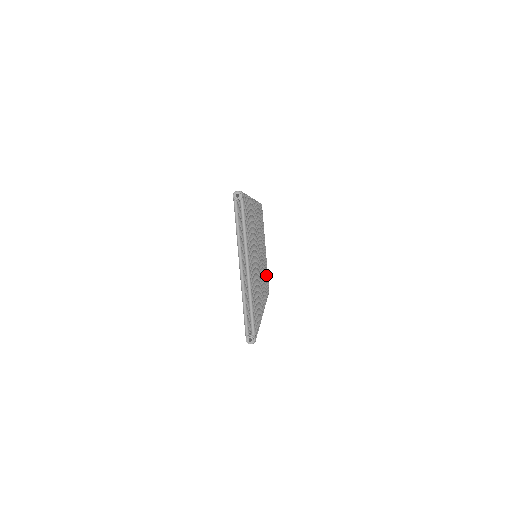
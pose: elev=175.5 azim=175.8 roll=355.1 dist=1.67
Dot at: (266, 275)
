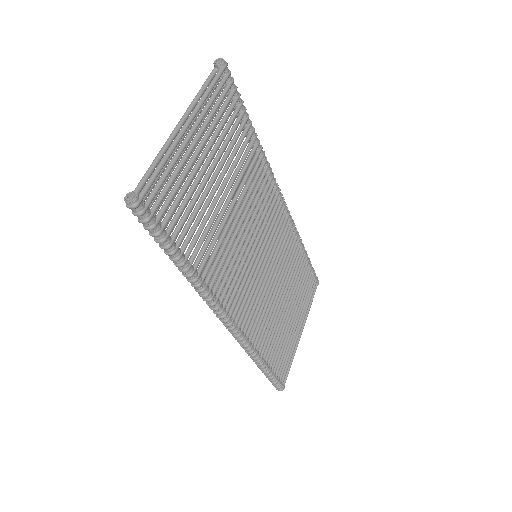
Dot at: (282, 349)
